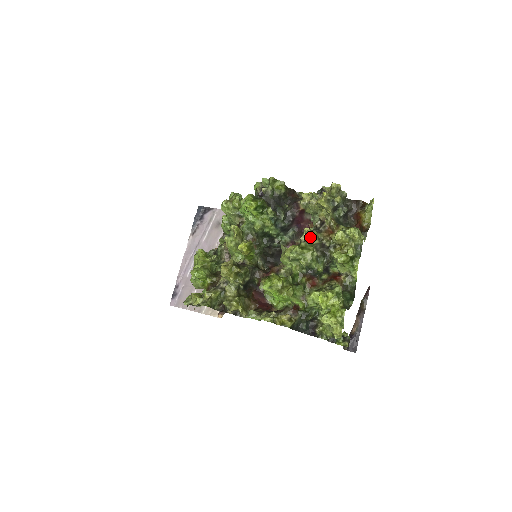
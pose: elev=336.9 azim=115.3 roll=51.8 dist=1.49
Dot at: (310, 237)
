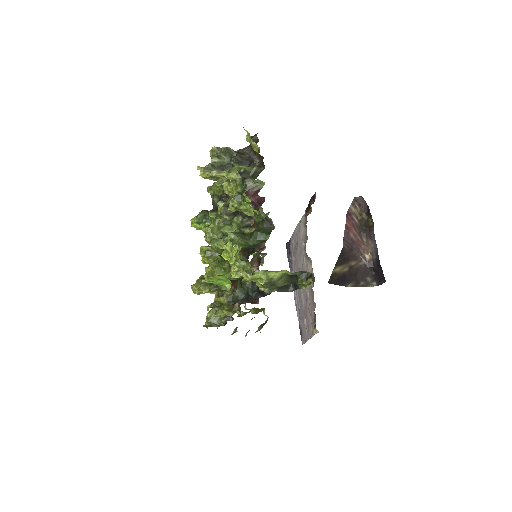
Dot at: (219, 210)
